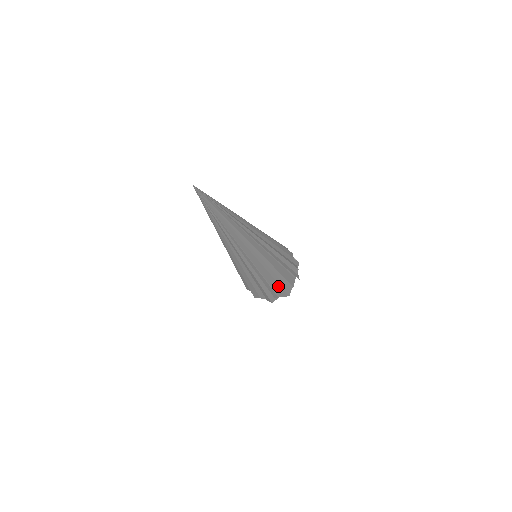
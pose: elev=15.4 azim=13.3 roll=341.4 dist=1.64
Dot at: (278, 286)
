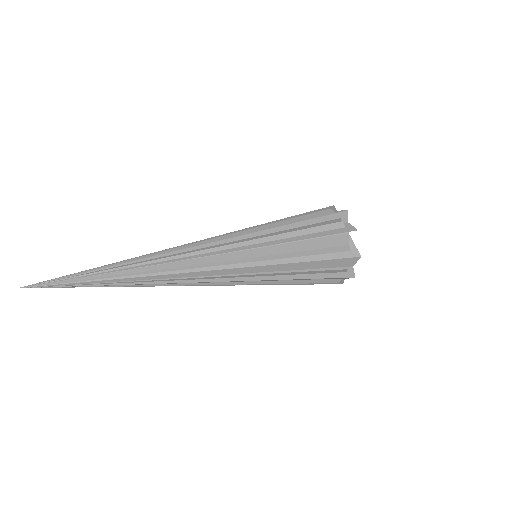
Dot at: (314, 263)
